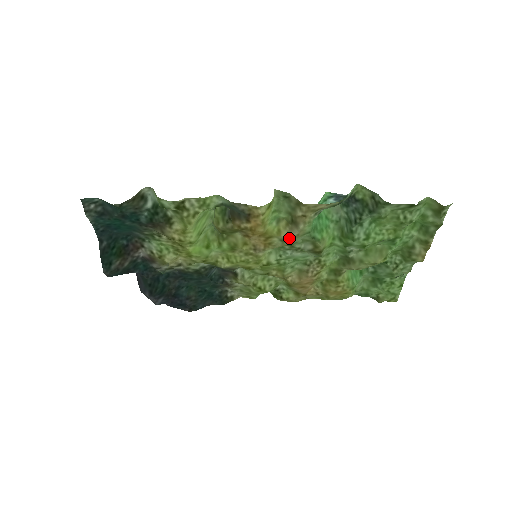
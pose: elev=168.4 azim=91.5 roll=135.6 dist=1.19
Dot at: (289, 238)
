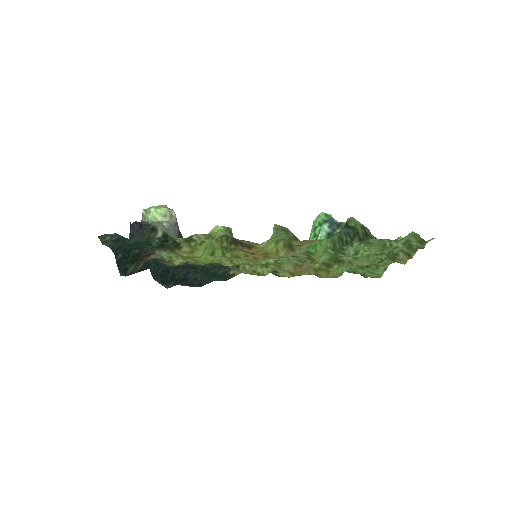
Dot at: (286, 257)
